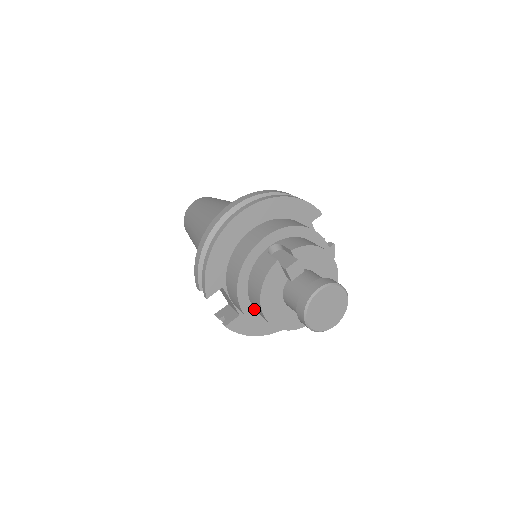
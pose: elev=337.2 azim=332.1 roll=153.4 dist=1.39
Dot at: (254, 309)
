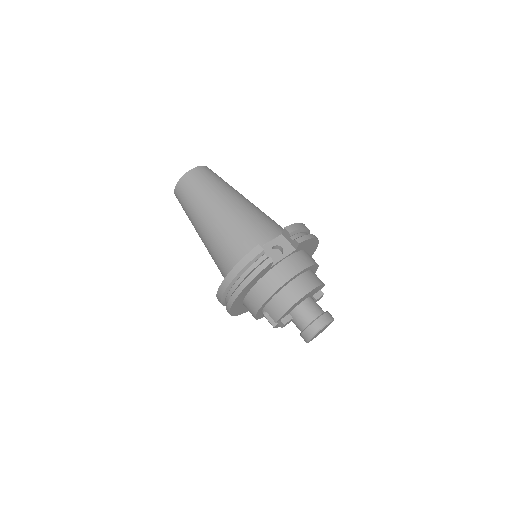
Dot at: occluded
